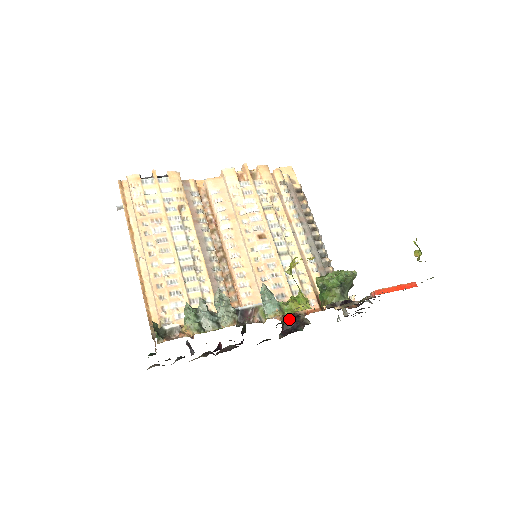
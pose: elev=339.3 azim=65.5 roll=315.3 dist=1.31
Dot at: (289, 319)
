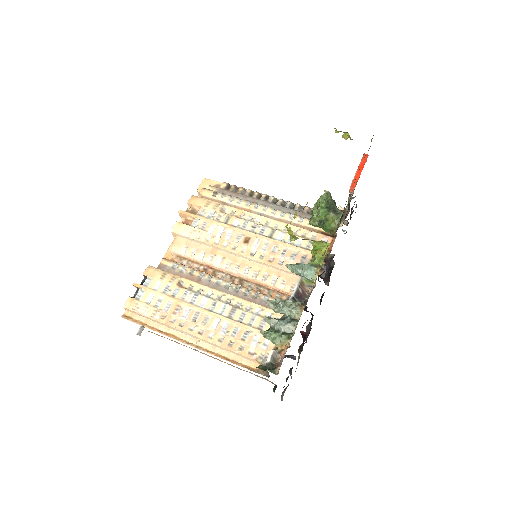
Dot at: occluded
